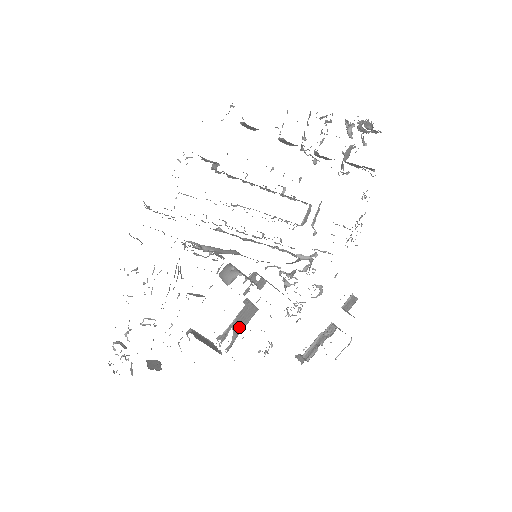
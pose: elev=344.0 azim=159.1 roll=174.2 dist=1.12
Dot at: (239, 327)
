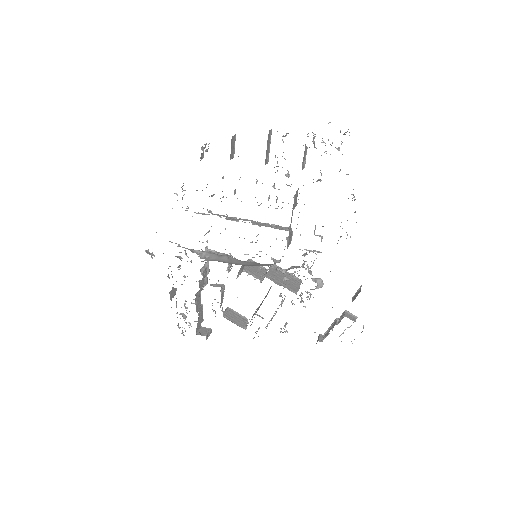
Dot at: occluded
